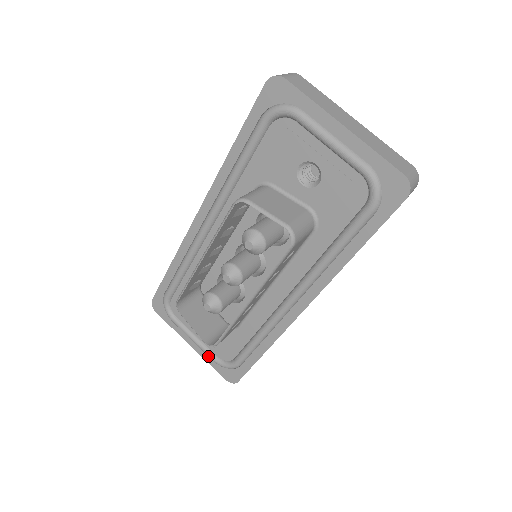
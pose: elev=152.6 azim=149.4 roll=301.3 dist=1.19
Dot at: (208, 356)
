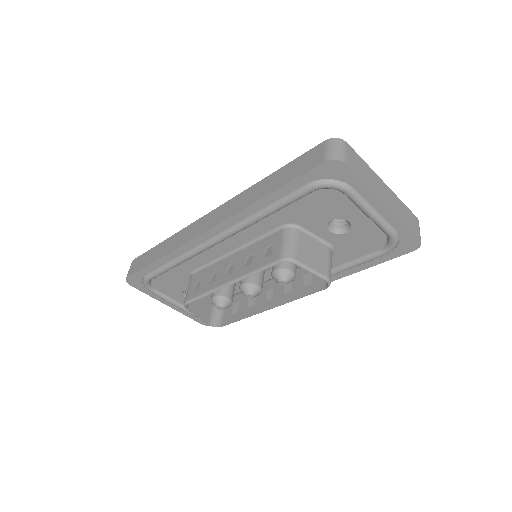
Dot at: (187, 312)
